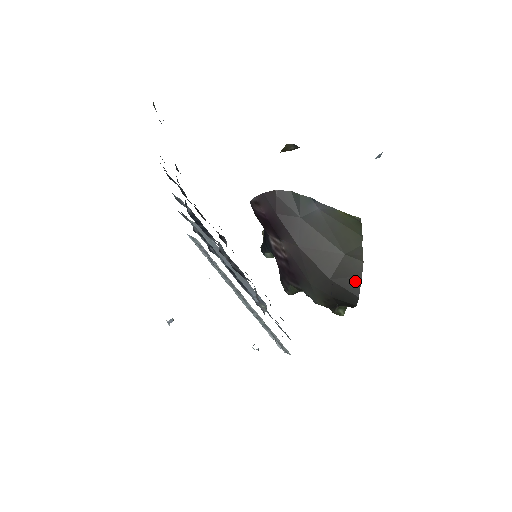
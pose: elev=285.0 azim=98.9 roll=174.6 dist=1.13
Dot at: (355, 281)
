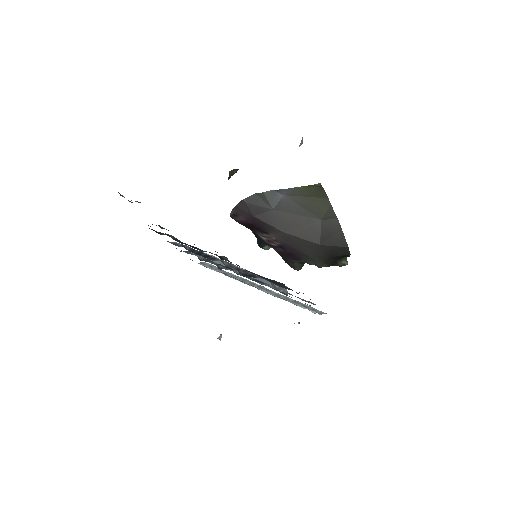
Dot at: (339, 237)
